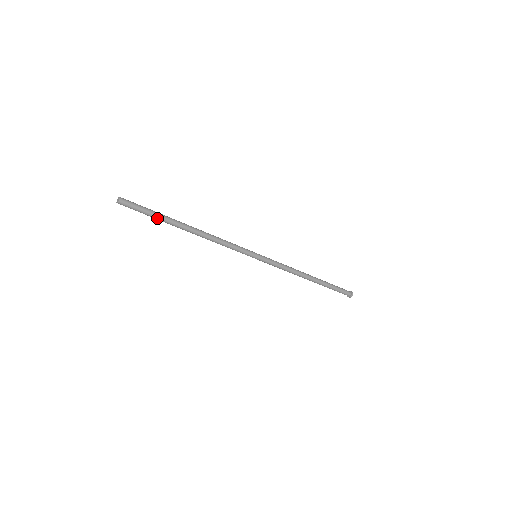
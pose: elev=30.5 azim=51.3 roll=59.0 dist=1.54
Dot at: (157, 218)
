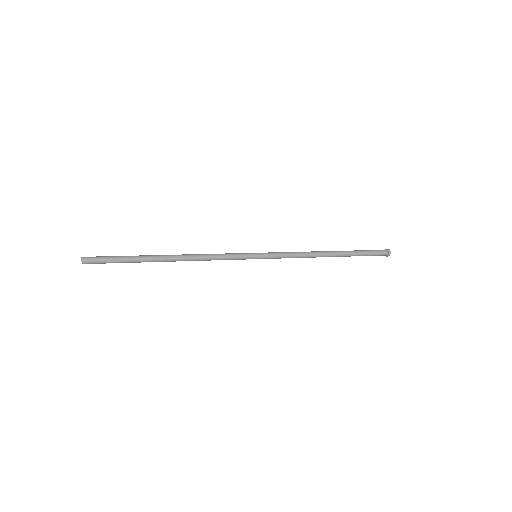
Dot at: (129, 262)
